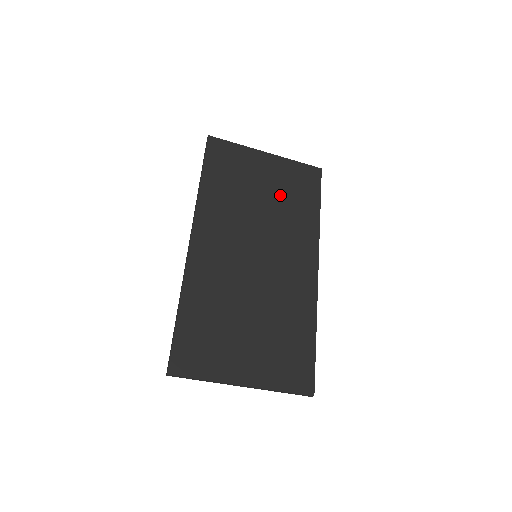
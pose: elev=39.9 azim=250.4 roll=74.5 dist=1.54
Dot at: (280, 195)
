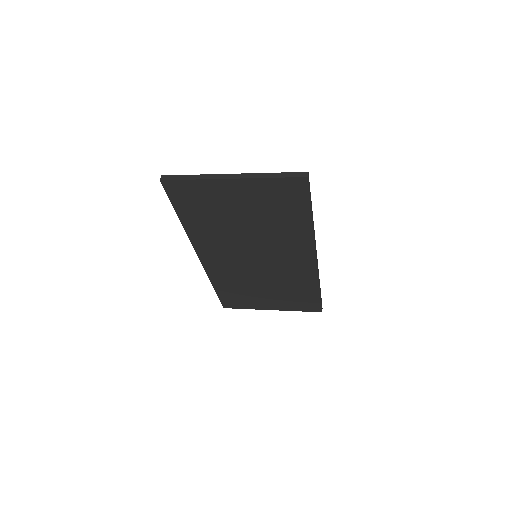
Dot at: (262, 215)
